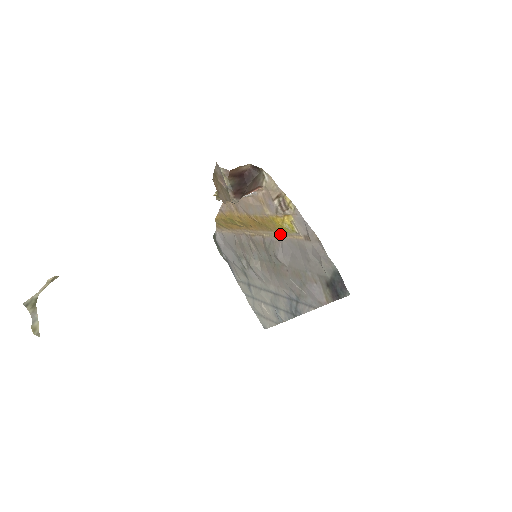
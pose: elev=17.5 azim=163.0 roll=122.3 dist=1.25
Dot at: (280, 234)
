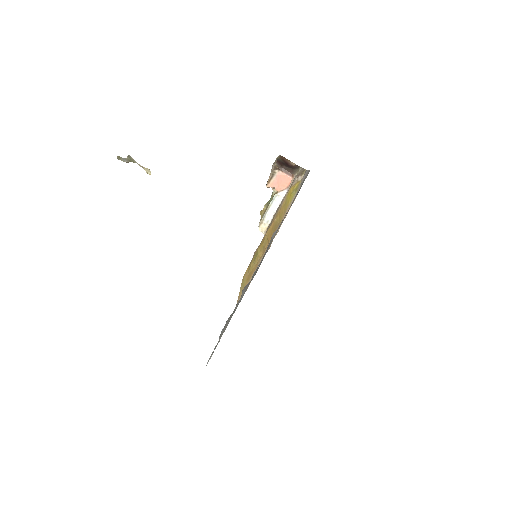
Dot at: (285, 216)
